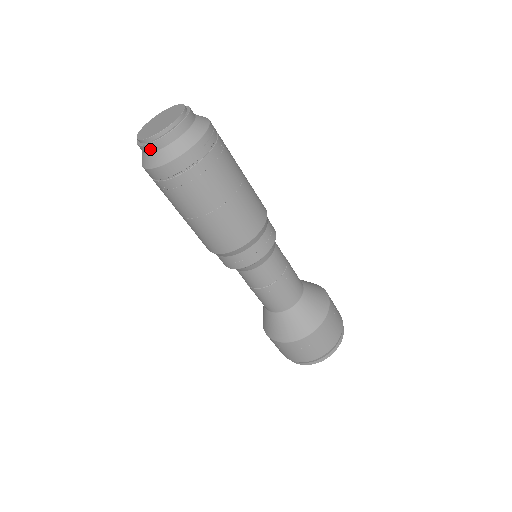
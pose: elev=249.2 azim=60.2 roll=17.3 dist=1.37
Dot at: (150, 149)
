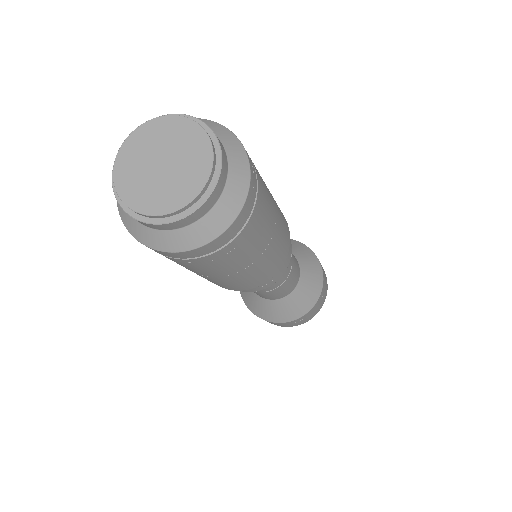
Dot at: (173, 226)
